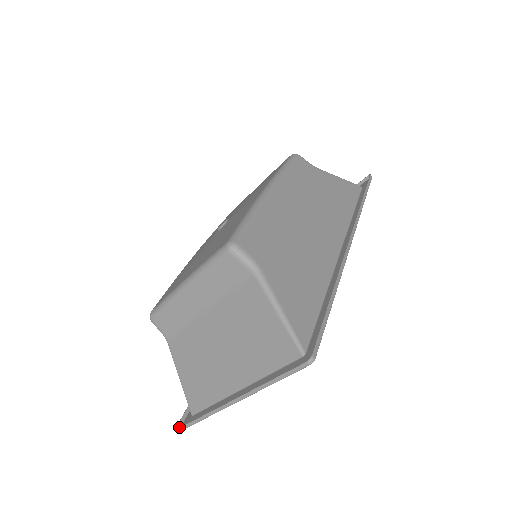
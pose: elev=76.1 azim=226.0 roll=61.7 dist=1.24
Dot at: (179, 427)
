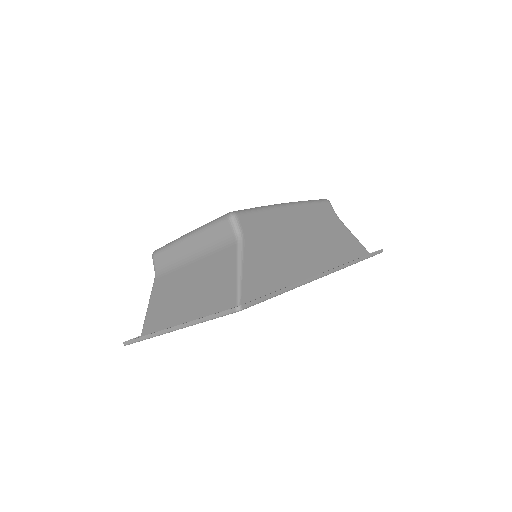
Dot at: (126, 341)
